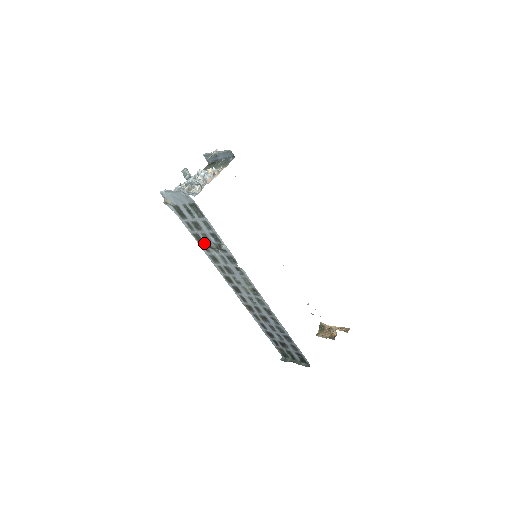
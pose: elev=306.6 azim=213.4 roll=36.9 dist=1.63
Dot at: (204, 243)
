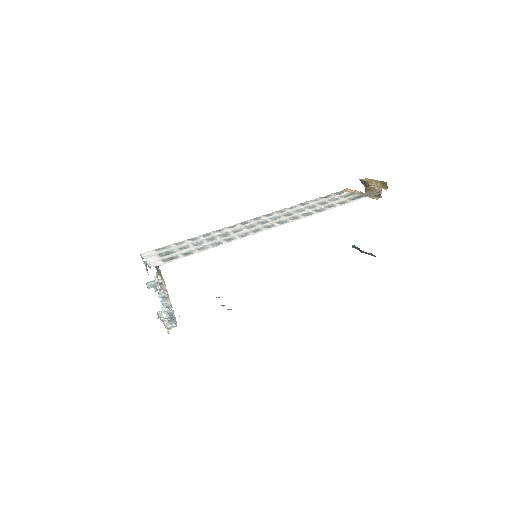
Dot at: occluded
